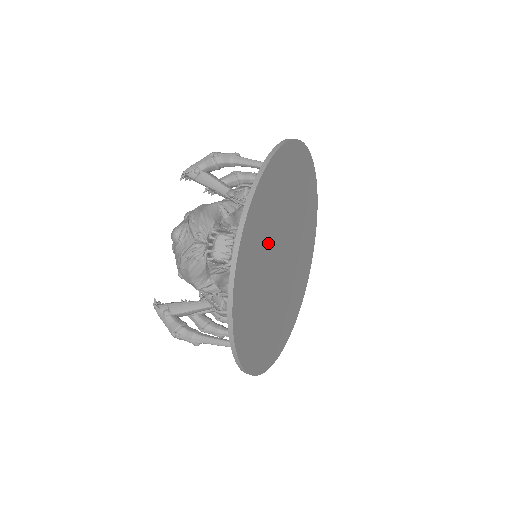
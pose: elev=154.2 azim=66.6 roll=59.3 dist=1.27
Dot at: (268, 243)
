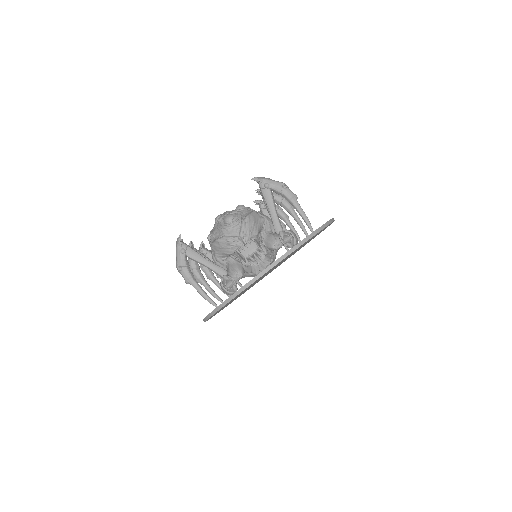
Dot at: (274, 267)
